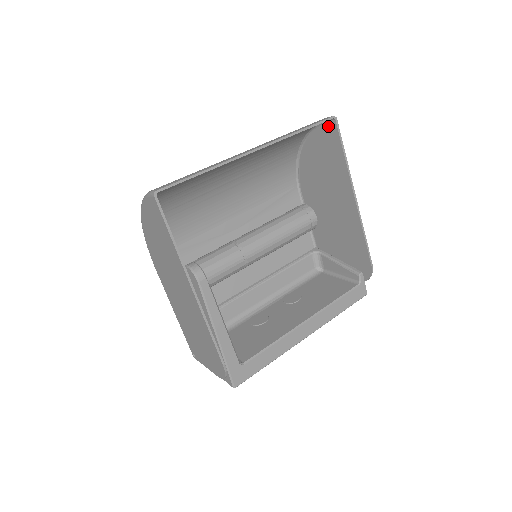
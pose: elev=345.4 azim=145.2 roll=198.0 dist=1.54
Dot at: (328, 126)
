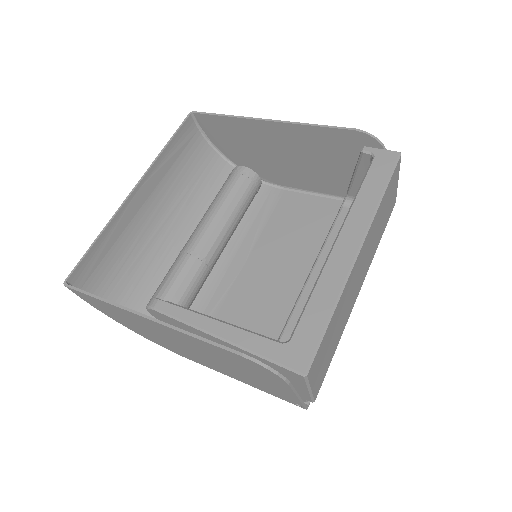
Dot at: (201, 124)
